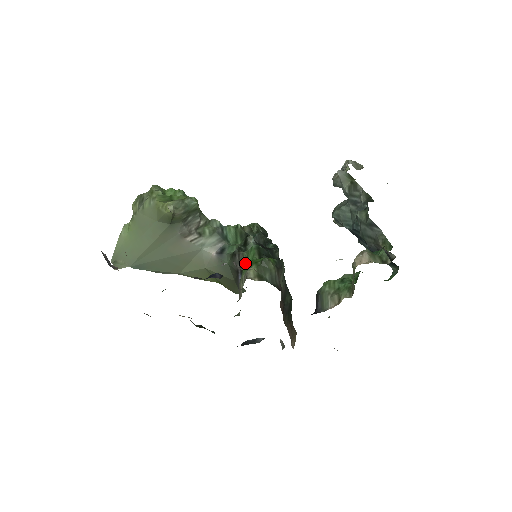
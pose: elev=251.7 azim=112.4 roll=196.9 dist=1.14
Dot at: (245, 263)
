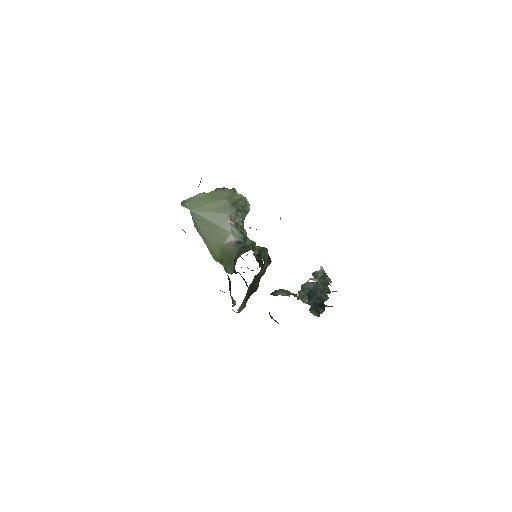
Dot at: occluded
